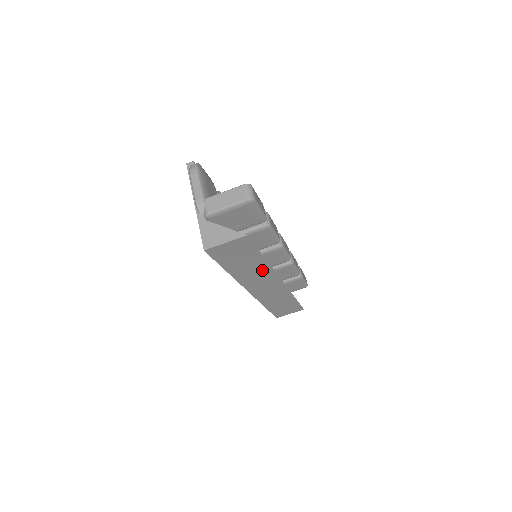
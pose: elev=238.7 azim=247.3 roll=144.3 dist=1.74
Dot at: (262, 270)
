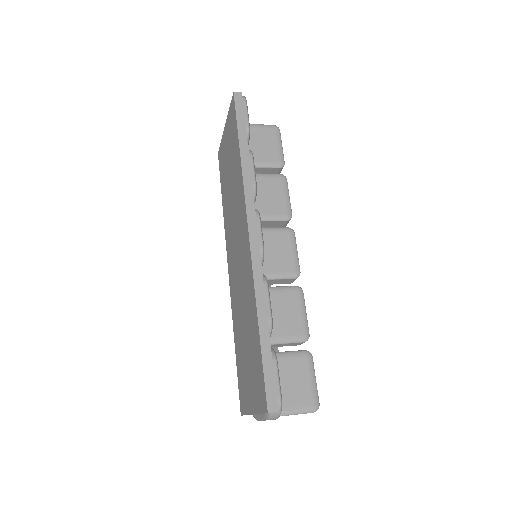
Dot at: occluded
